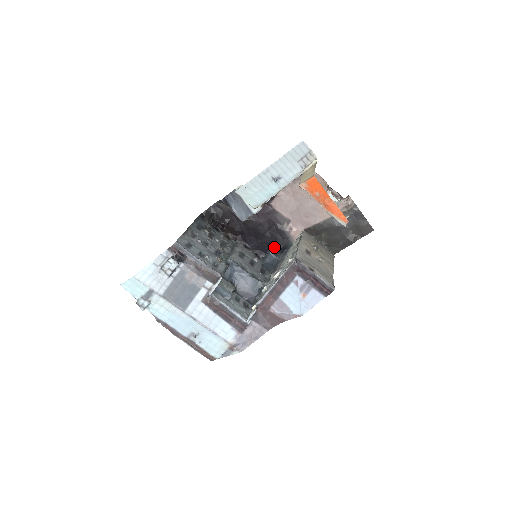
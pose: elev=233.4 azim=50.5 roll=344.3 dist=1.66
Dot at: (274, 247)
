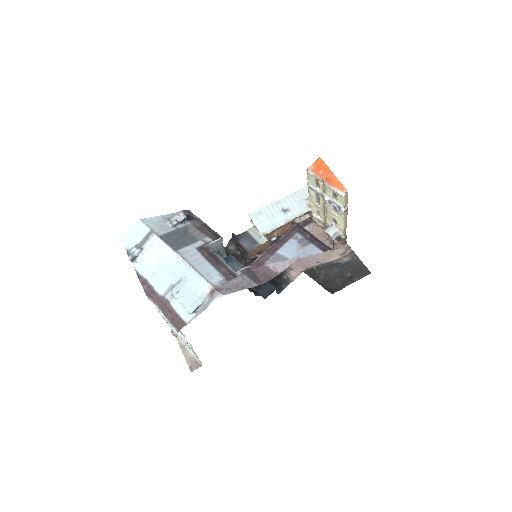
Dot at: (272, 284)
